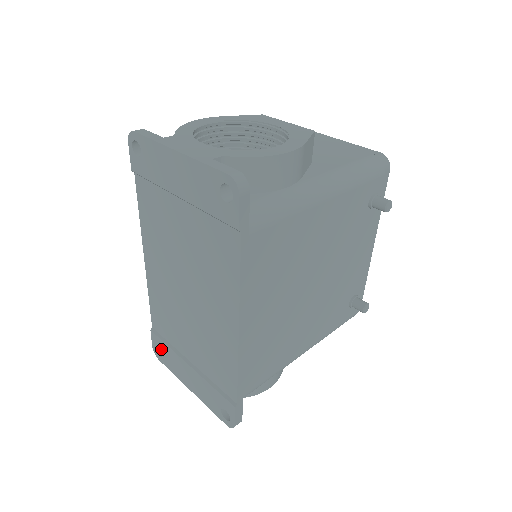
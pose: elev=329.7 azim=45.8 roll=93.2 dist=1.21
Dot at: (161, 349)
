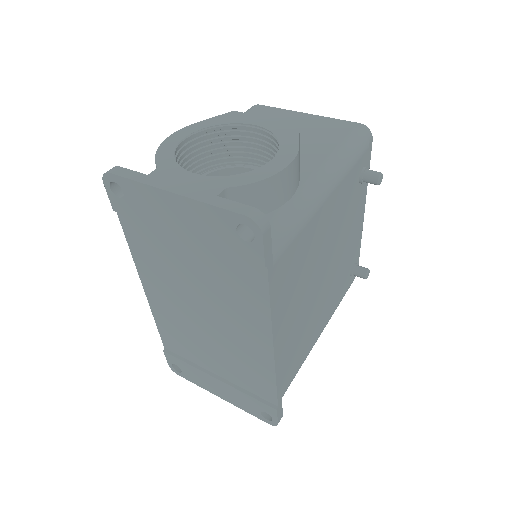
Dot at: (179, 366)
